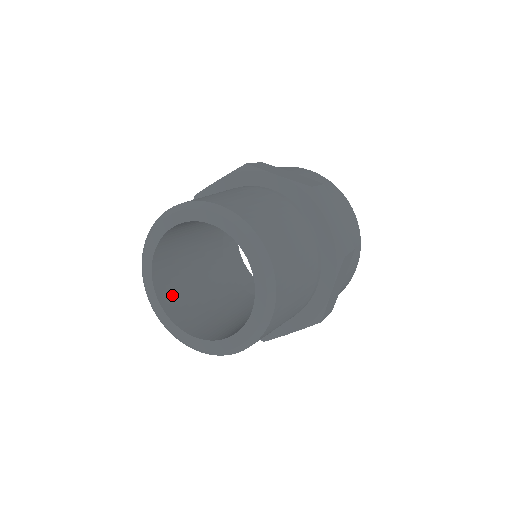
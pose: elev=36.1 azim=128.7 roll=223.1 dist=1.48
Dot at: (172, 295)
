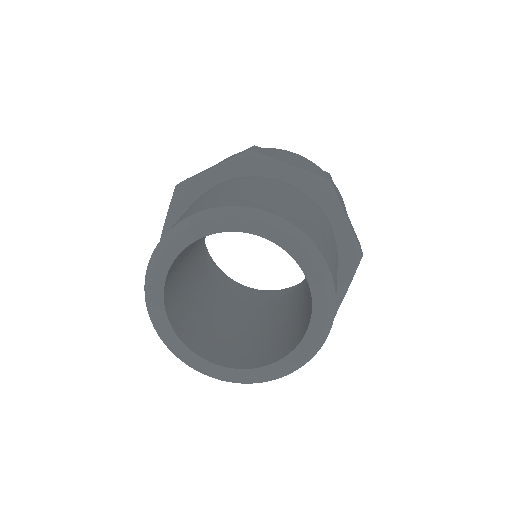
Dot at: (180, 316)
